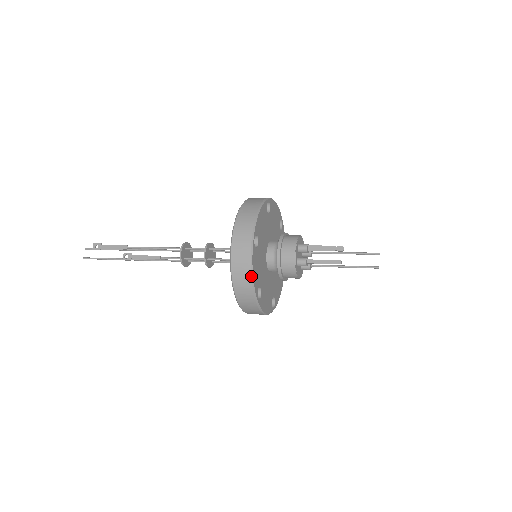
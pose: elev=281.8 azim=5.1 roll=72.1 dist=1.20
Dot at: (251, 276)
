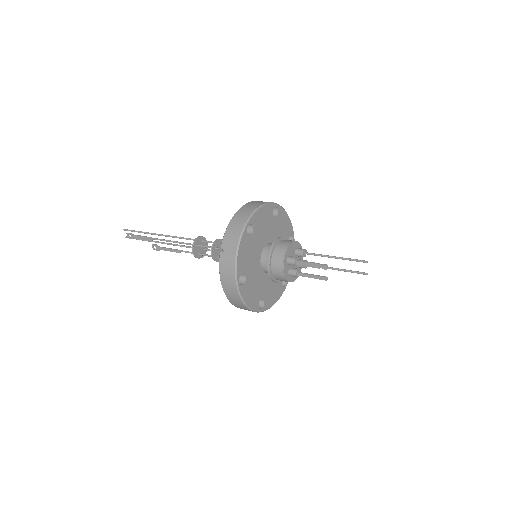
Dot at: (246, 307)
